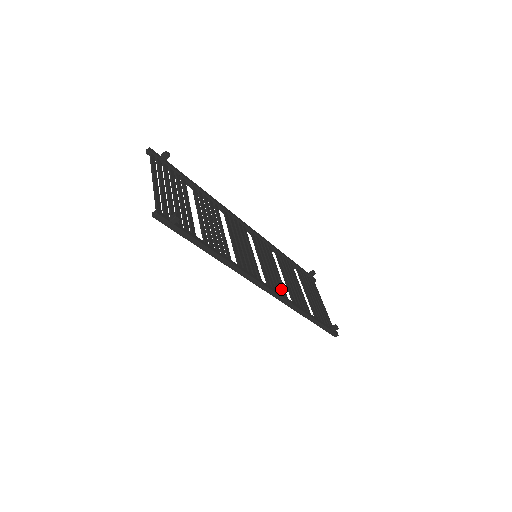
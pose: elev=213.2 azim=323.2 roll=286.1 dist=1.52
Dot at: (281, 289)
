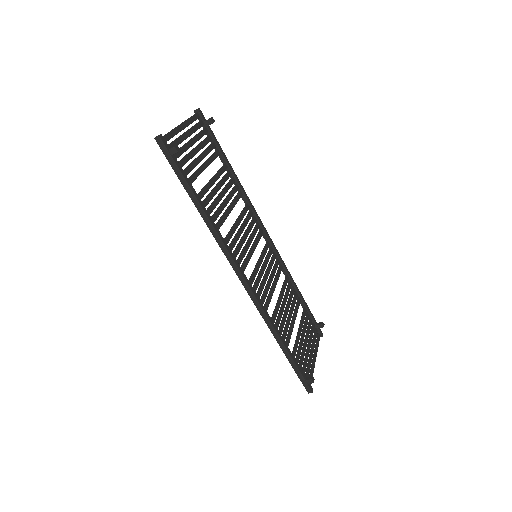
Dot at: (265, 298)
